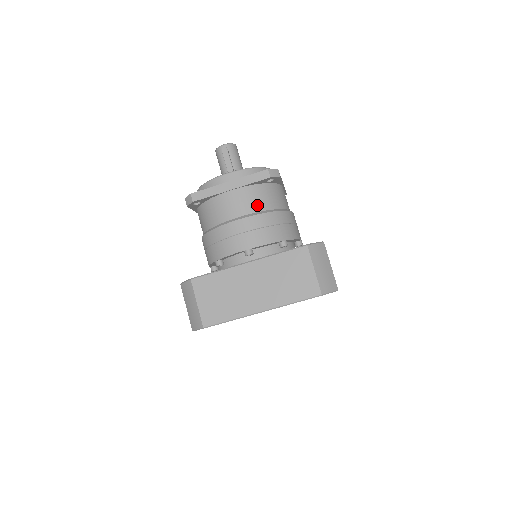
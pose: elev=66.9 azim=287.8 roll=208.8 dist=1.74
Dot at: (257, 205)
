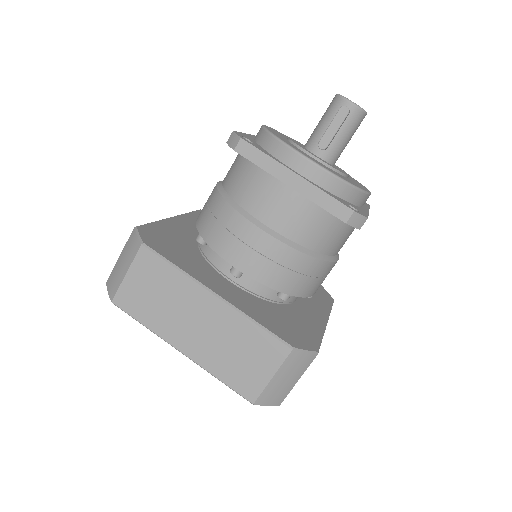
Dot at: (299, 232)
